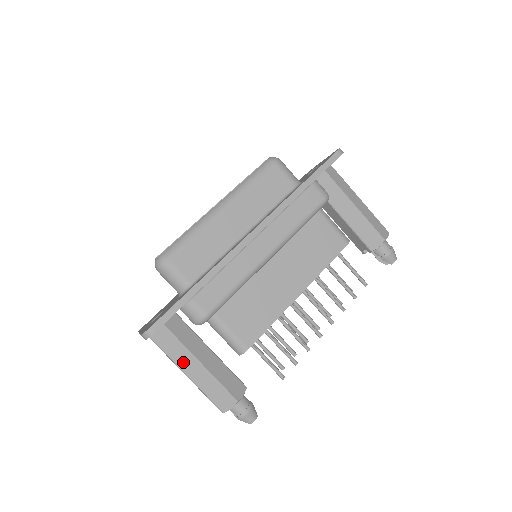
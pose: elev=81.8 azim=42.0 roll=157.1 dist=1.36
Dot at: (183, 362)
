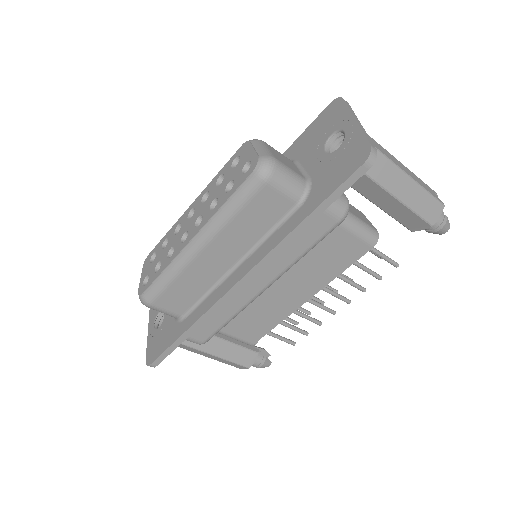
Dot at: (194, 351)
